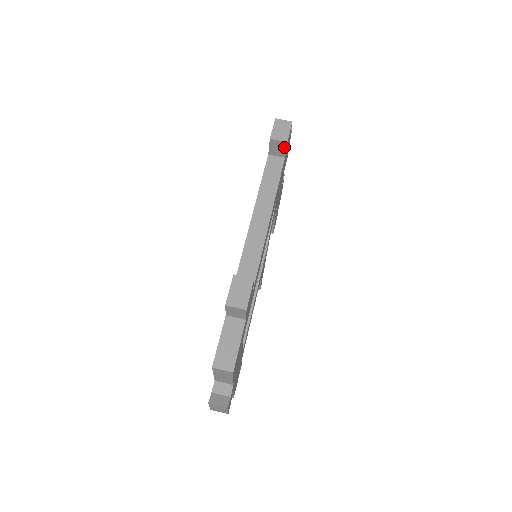
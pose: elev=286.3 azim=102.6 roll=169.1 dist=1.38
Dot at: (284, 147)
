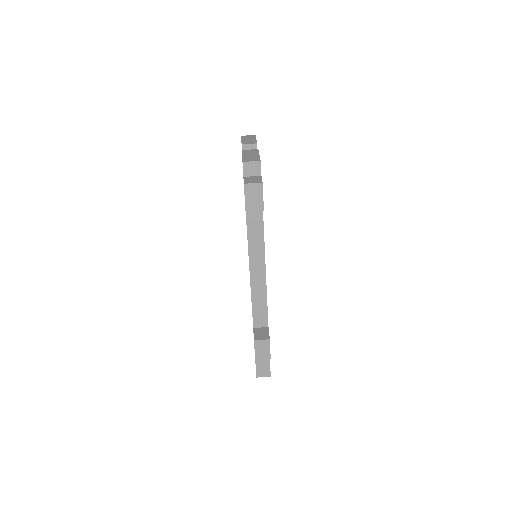
Dot at: occluded
